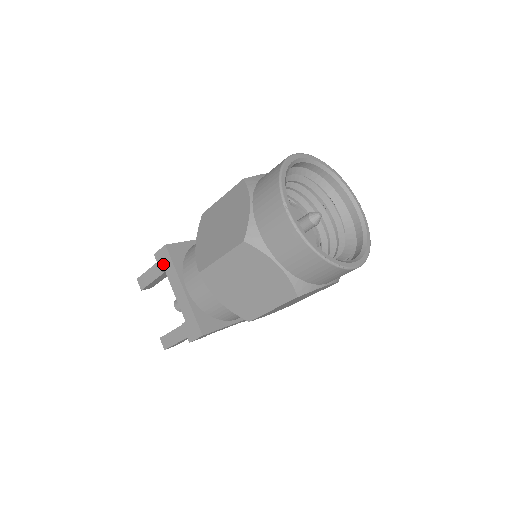
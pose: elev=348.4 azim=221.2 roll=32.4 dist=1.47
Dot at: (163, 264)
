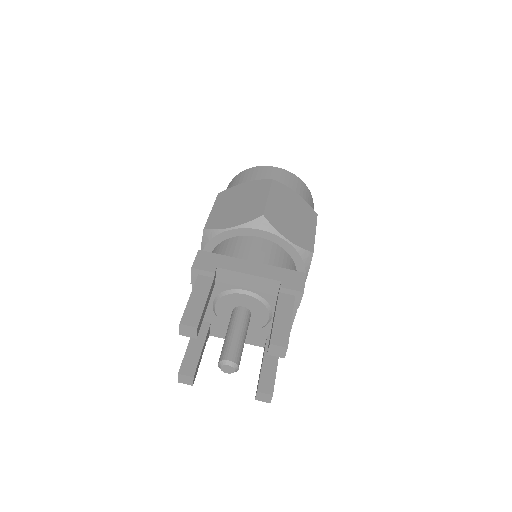
Dot at: (211, 264)
